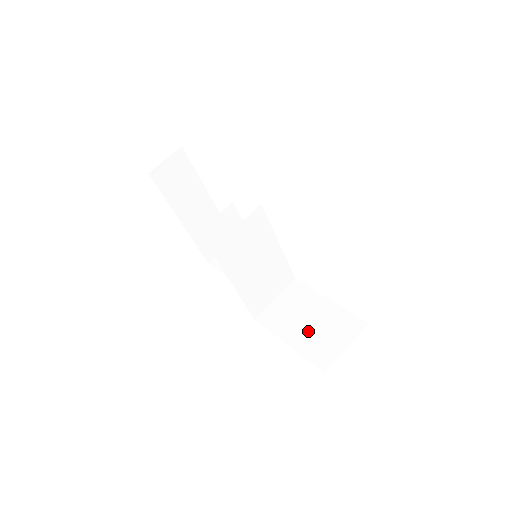
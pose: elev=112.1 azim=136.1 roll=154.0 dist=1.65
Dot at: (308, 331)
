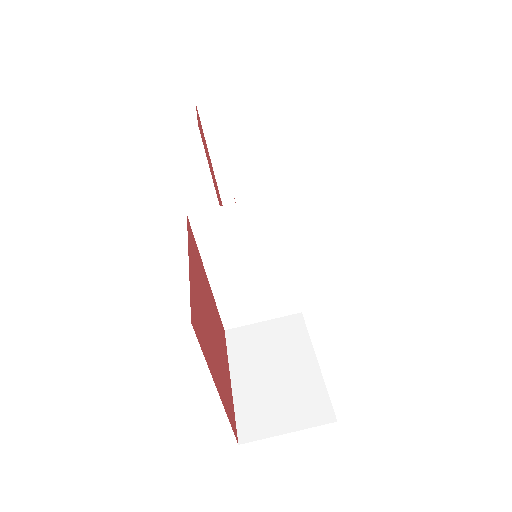
Dot at: (264, 381)
